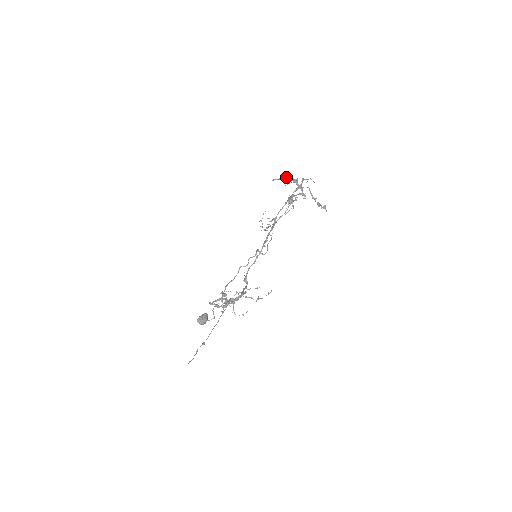
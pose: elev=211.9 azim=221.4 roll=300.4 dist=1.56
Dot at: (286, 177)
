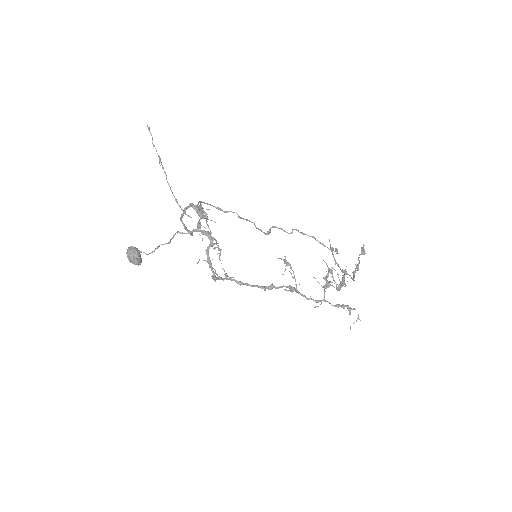
Dot at: occluded
